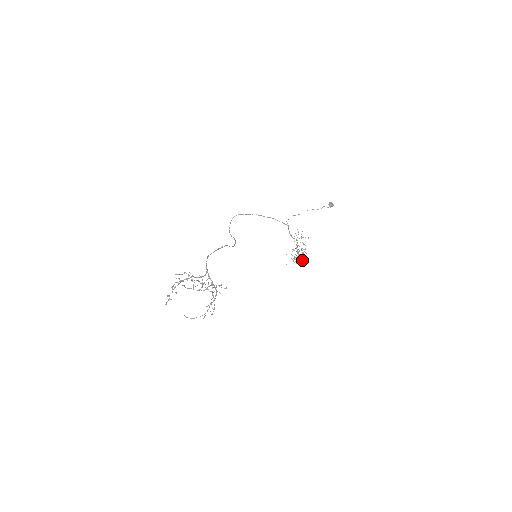
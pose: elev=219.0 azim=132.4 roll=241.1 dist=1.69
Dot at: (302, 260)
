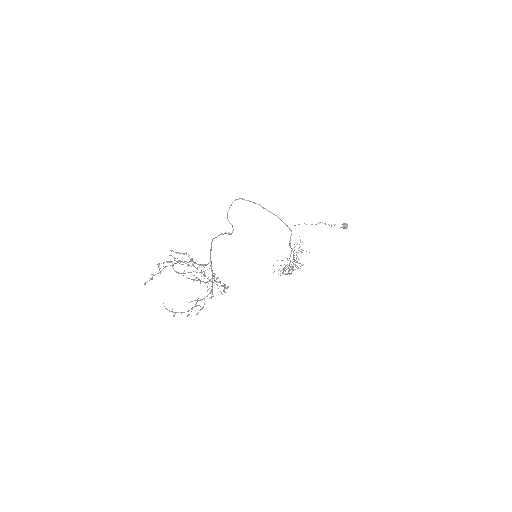
Dot at: (291, 274)
